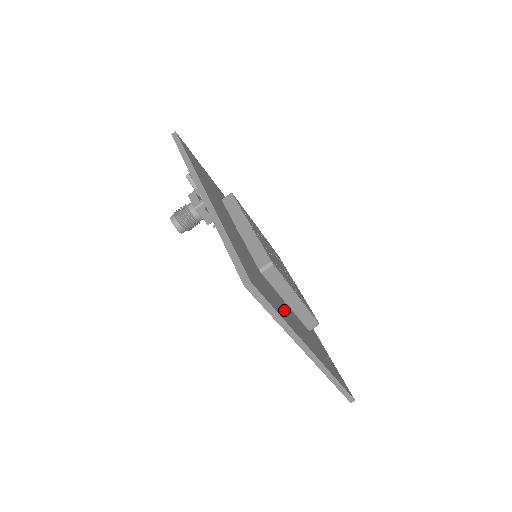
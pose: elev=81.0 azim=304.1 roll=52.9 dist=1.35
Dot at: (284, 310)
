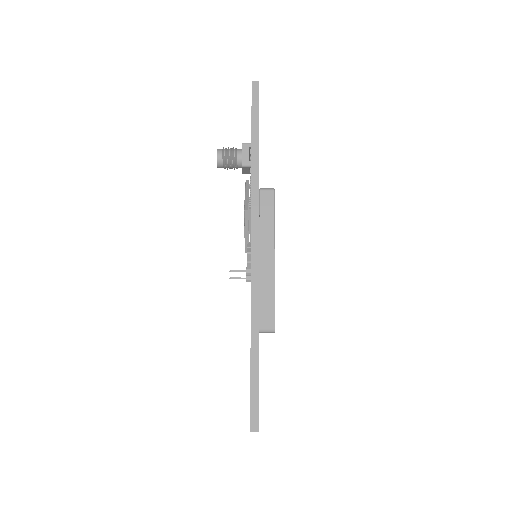
Dot at: occluded
